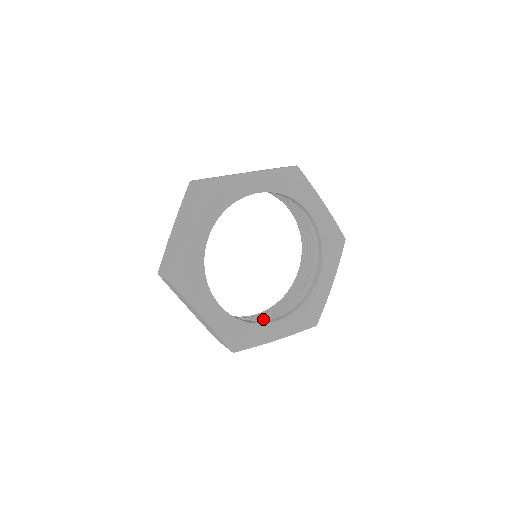
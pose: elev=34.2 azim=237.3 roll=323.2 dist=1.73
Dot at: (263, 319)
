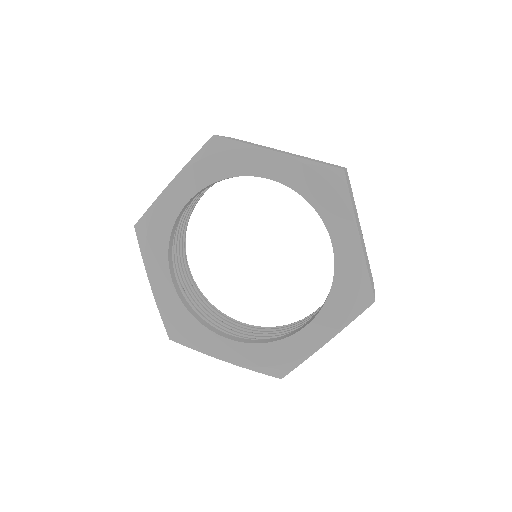
Dot at: occluded
